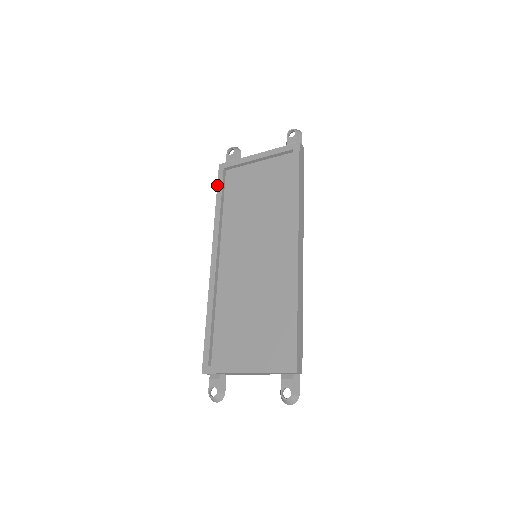
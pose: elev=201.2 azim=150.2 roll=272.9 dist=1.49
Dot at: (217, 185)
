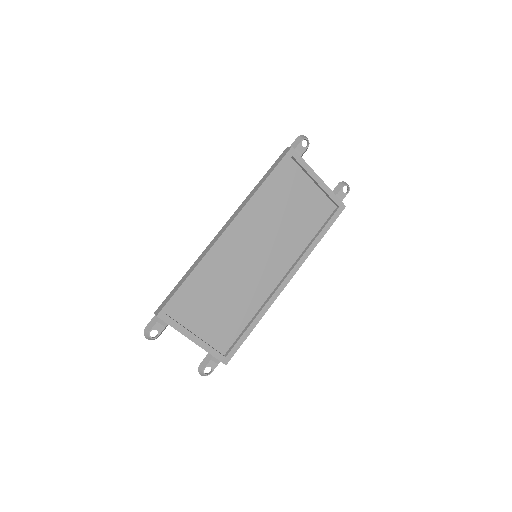
Dot at: (277, 165)
